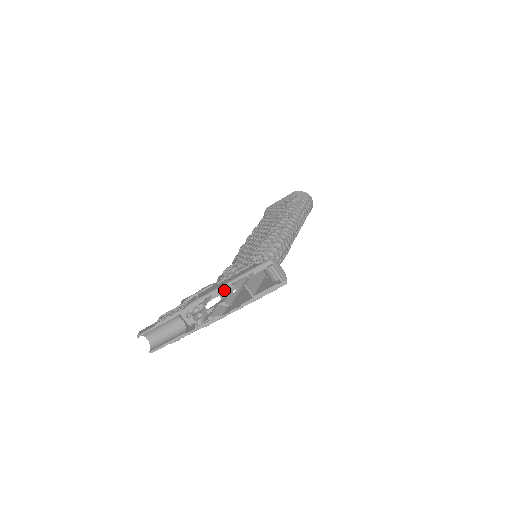
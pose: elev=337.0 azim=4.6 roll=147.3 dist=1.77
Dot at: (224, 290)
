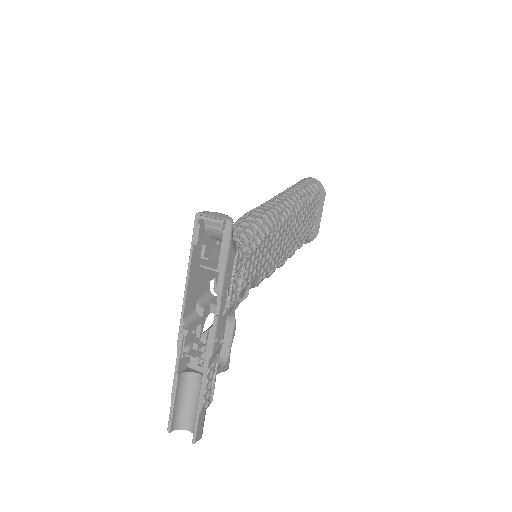
Dot at: (216, 303)
